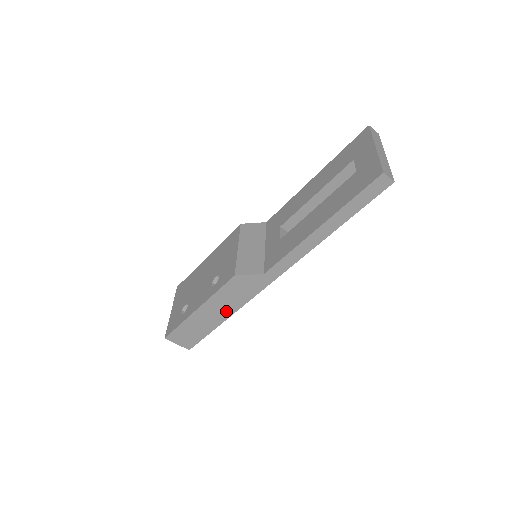
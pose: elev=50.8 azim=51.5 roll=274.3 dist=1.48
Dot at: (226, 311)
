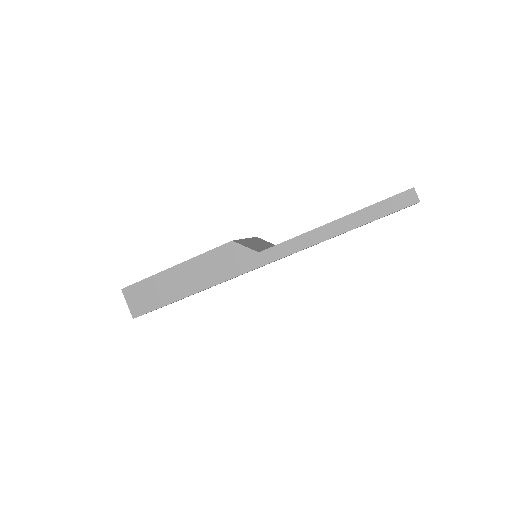
Dot at: (199, 283)
